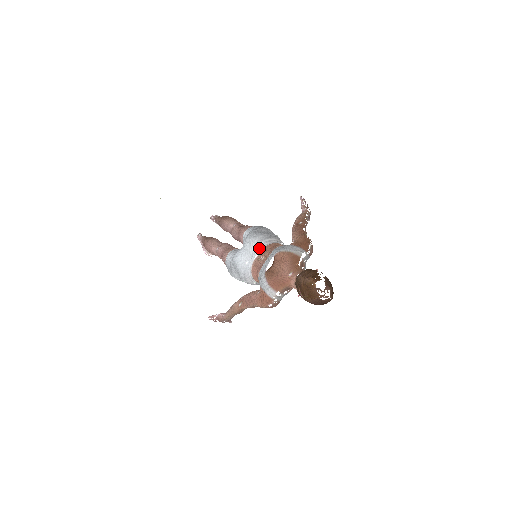
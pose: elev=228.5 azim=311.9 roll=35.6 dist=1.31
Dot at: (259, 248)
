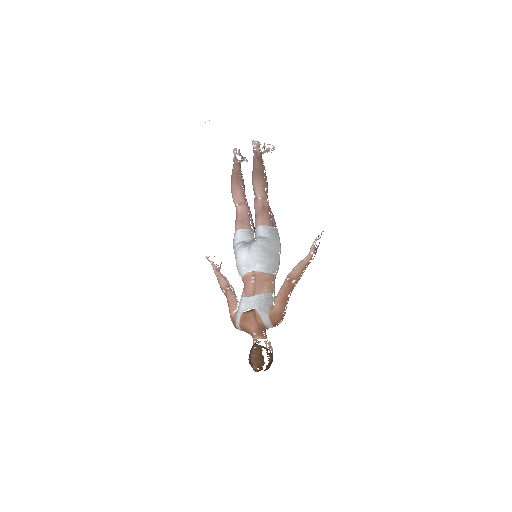
Dot at: (256, 268)
